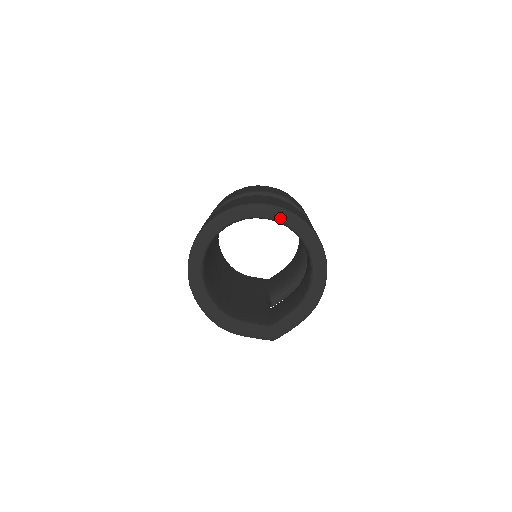
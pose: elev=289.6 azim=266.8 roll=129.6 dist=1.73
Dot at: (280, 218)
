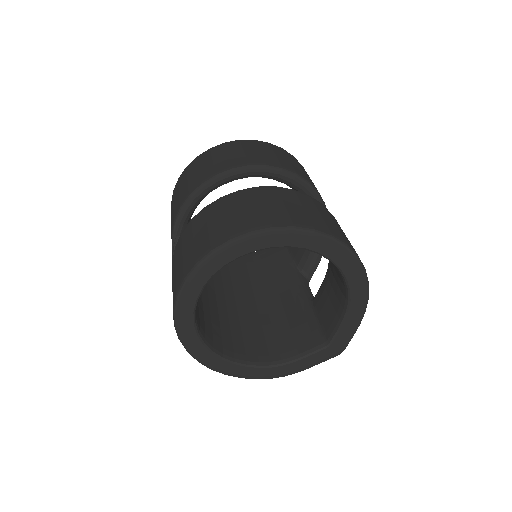
Dot at: (256, 246)
